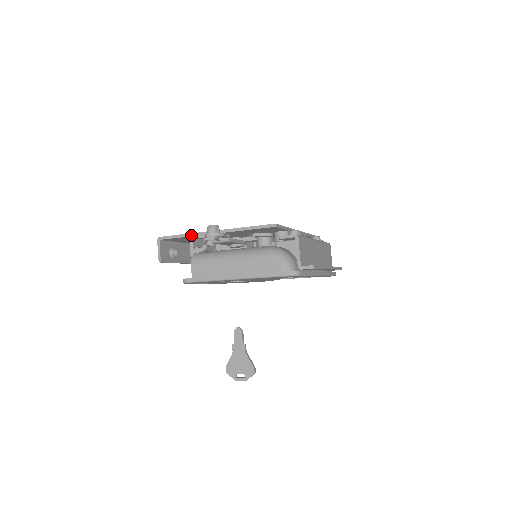
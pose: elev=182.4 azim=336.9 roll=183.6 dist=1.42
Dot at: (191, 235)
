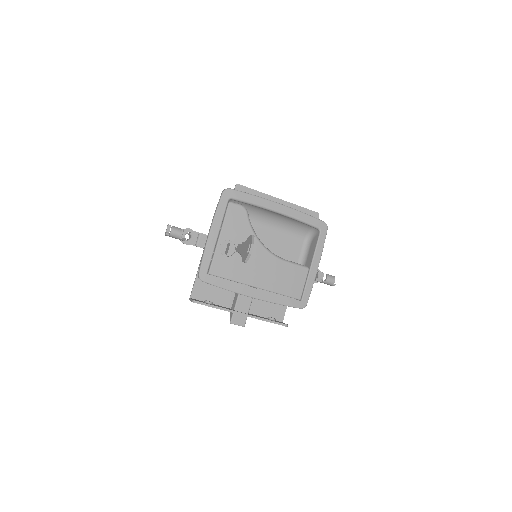
Dot at: (198, 271)
